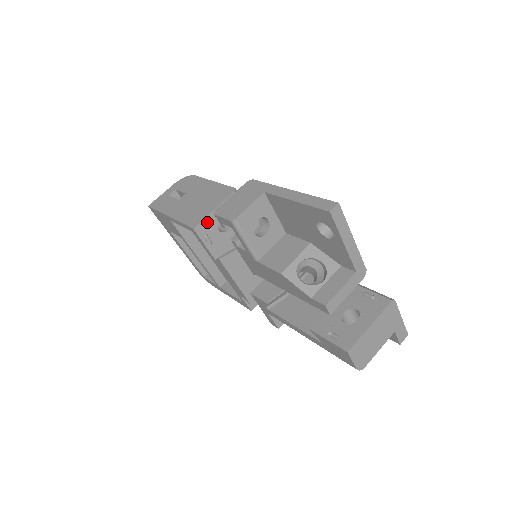
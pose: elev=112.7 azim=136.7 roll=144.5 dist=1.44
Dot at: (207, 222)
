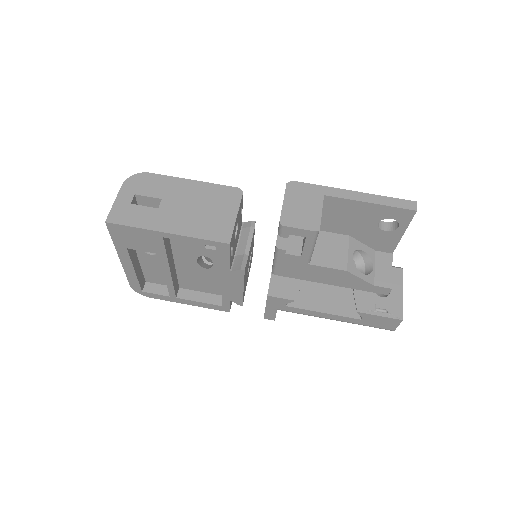
Dot at: (233, 233)
